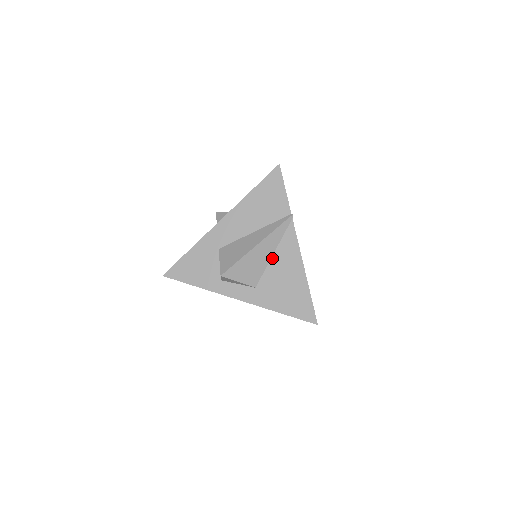
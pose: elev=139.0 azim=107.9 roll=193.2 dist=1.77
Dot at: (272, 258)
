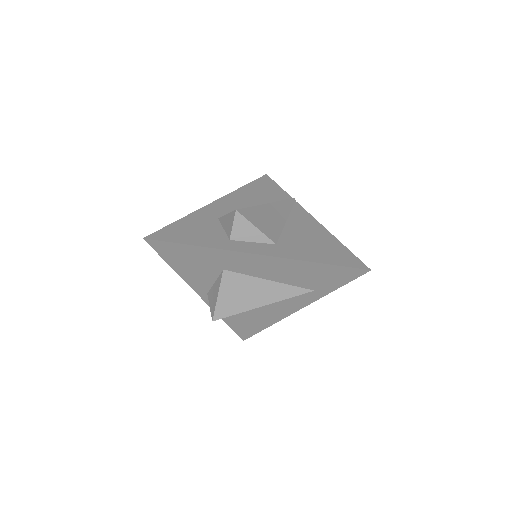
Dot at: (286, 224)
